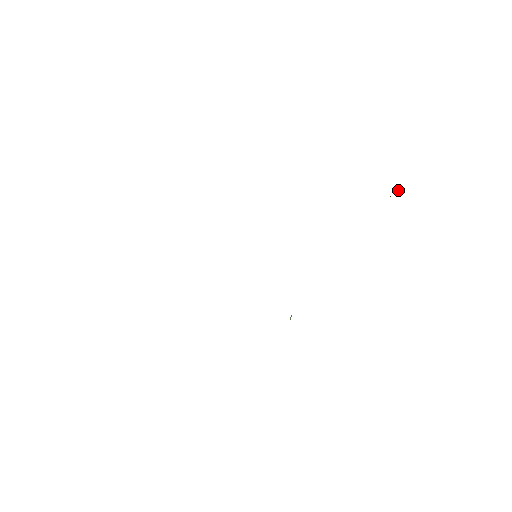
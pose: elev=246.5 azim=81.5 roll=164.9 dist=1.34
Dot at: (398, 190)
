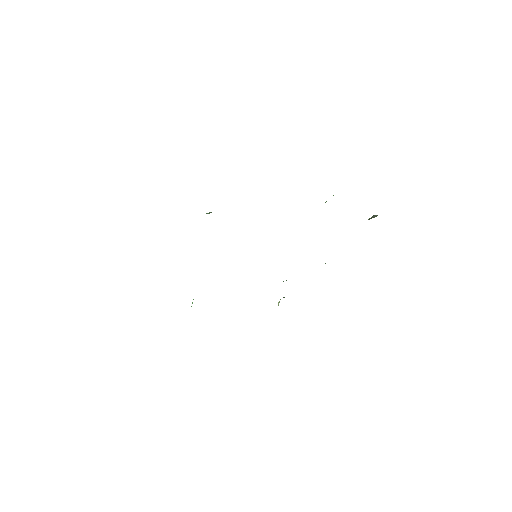
Dot at: (375, 216)
